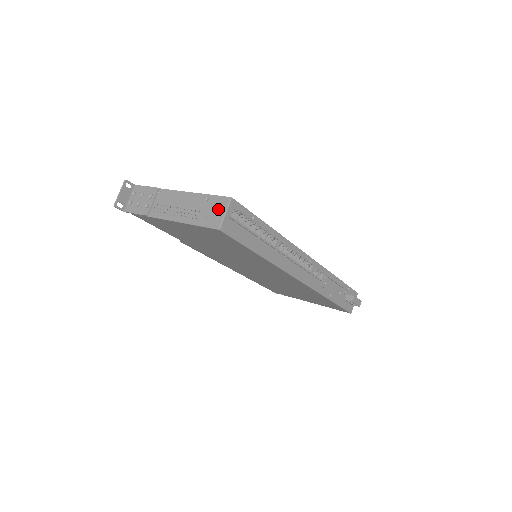
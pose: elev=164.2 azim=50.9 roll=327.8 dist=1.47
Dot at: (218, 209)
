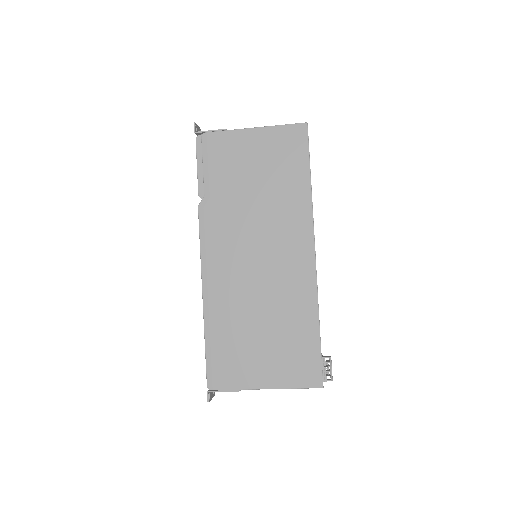
Dot at: occluded
